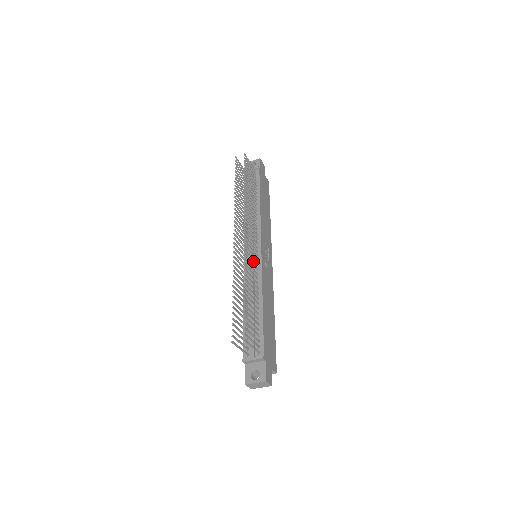
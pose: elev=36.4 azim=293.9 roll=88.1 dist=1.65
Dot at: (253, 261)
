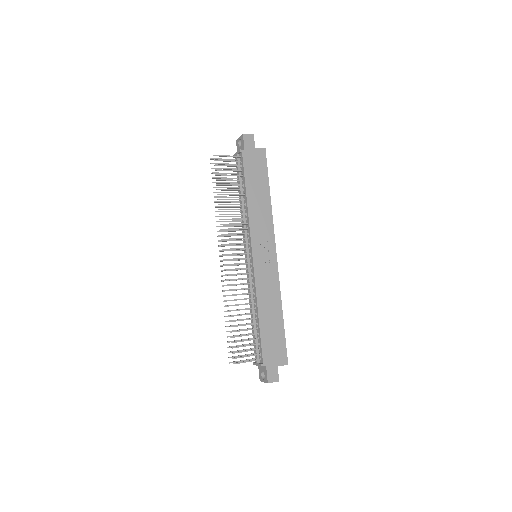
Dot at: occluded
